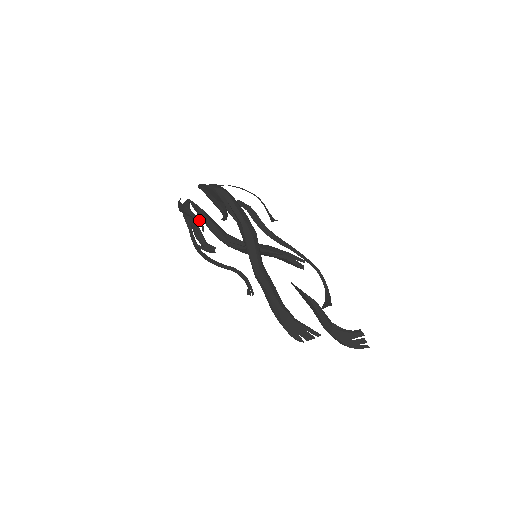
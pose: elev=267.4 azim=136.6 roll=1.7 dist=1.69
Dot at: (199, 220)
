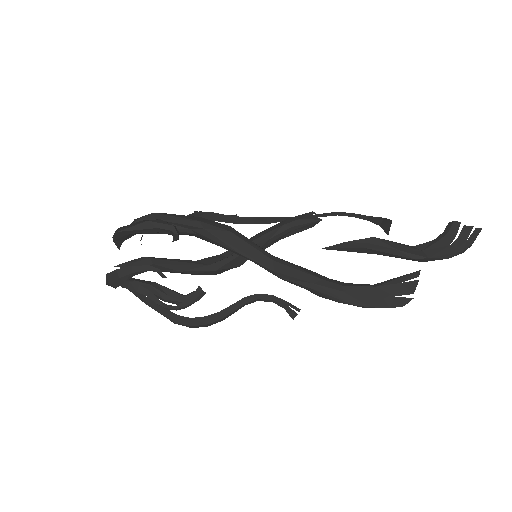
Dot at: (147, 267)
